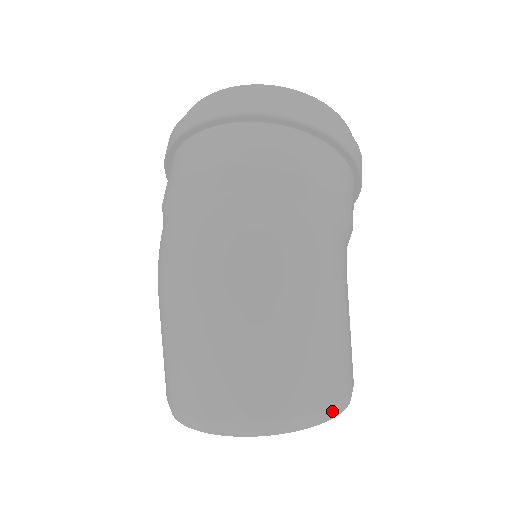
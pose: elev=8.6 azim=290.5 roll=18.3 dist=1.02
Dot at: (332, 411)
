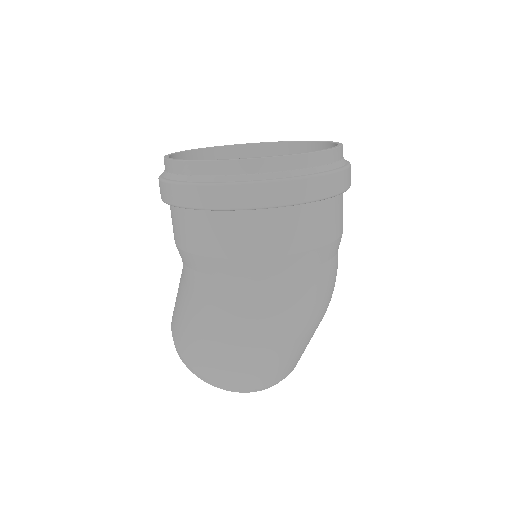
Dot at: occluded
